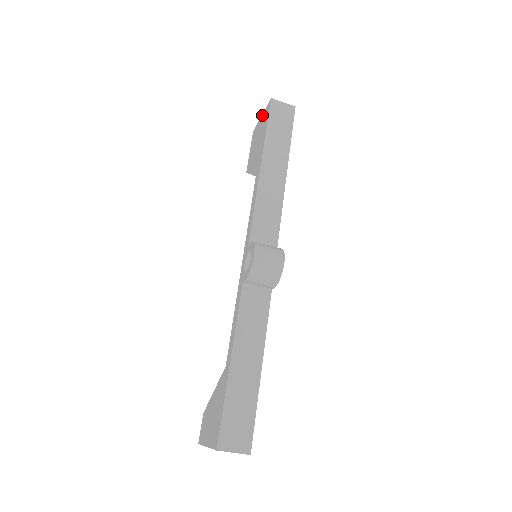
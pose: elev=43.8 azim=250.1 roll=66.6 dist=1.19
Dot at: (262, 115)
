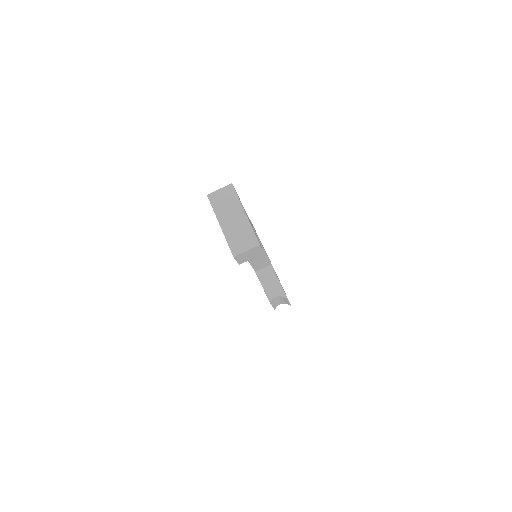
Dot at: occluded
